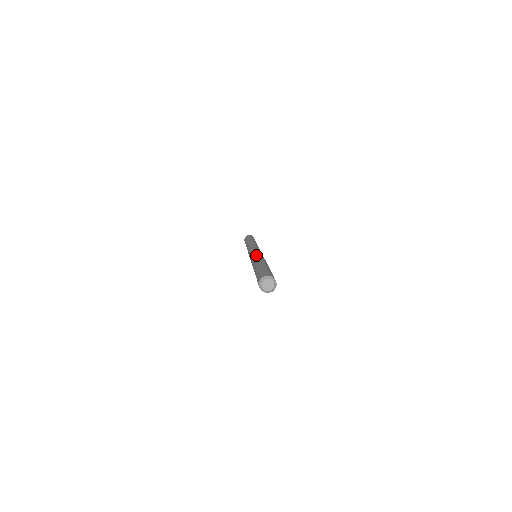
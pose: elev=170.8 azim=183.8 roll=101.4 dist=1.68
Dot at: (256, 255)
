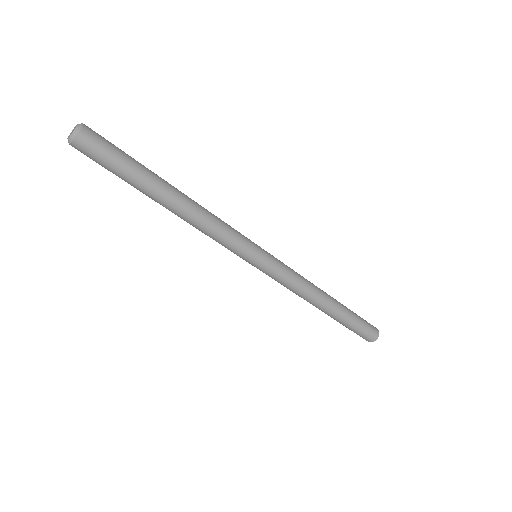
Dot at: occluded
